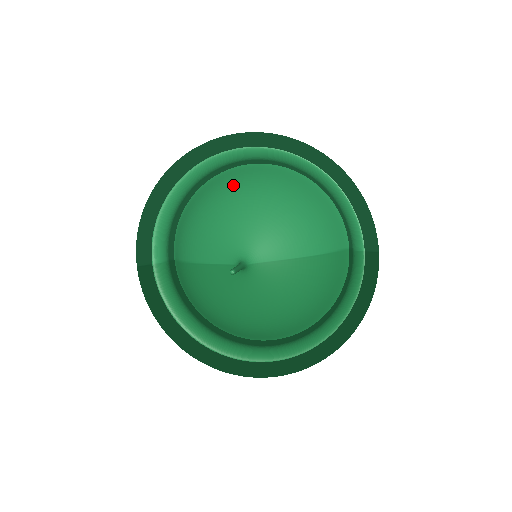
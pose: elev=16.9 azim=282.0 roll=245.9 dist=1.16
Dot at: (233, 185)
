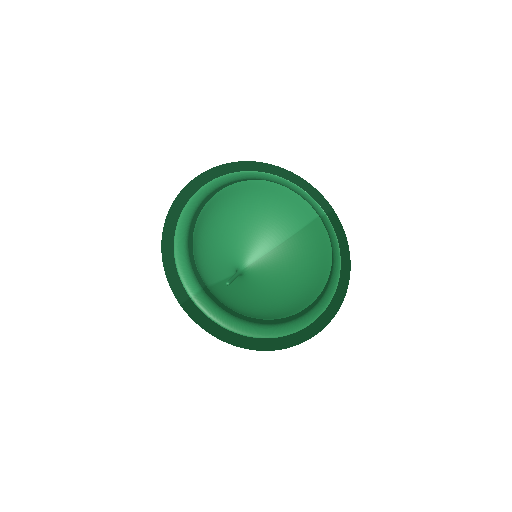
Dot at: (211, 216)
